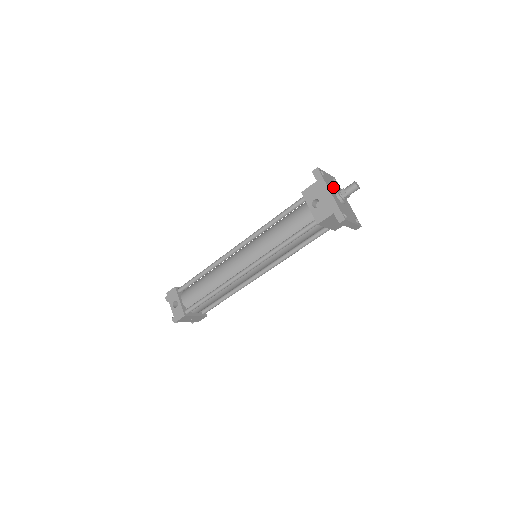
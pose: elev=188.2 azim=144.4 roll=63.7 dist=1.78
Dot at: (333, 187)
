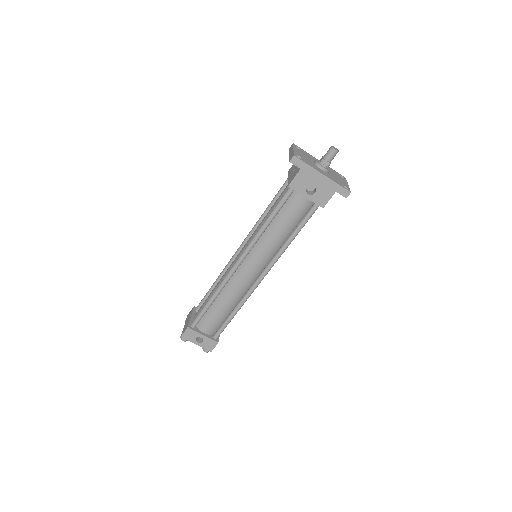
Dot at: (311, 162)
